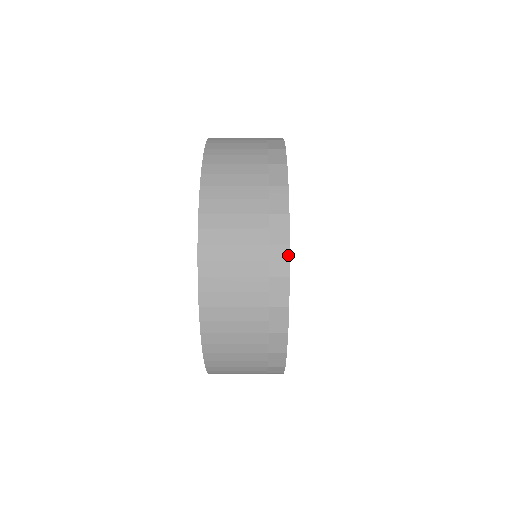
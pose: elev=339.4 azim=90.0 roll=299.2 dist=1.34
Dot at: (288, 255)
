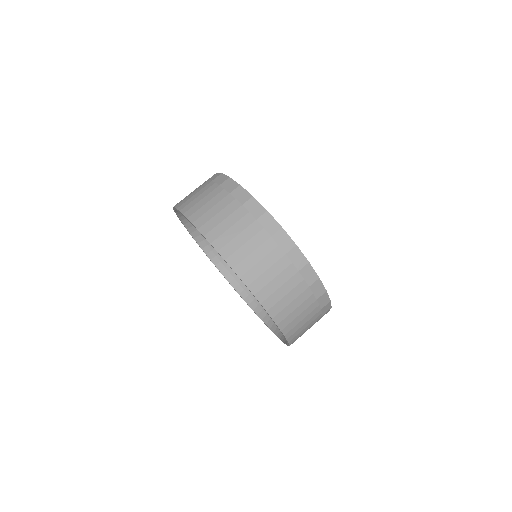
Dot at: (330, 304)
